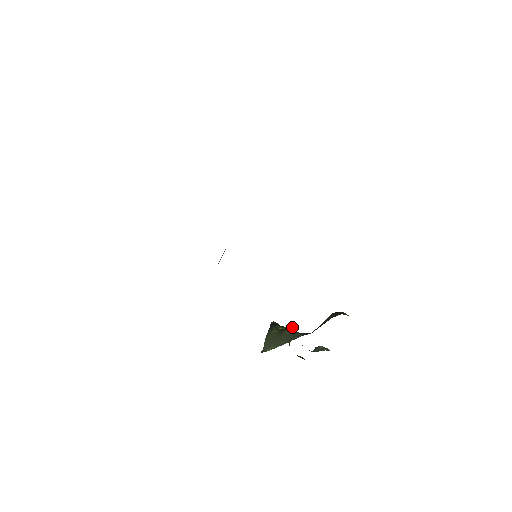
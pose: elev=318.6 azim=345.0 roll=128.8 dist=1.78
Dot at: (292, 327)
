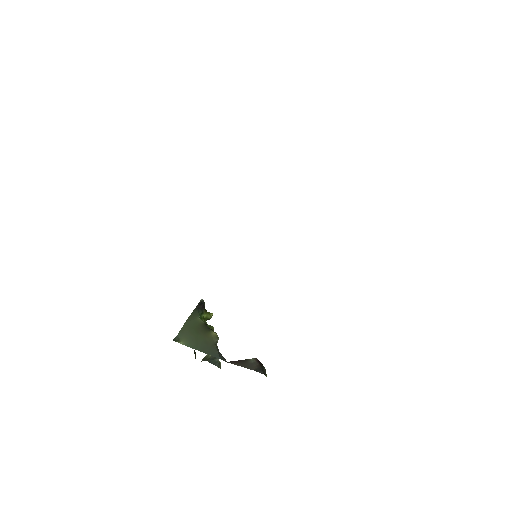
Dot at: (217, 336)
